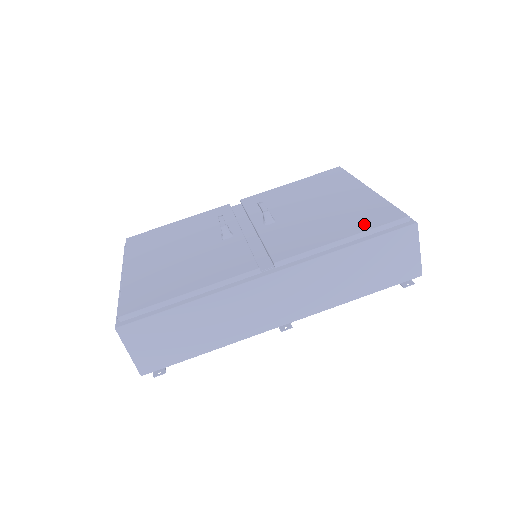
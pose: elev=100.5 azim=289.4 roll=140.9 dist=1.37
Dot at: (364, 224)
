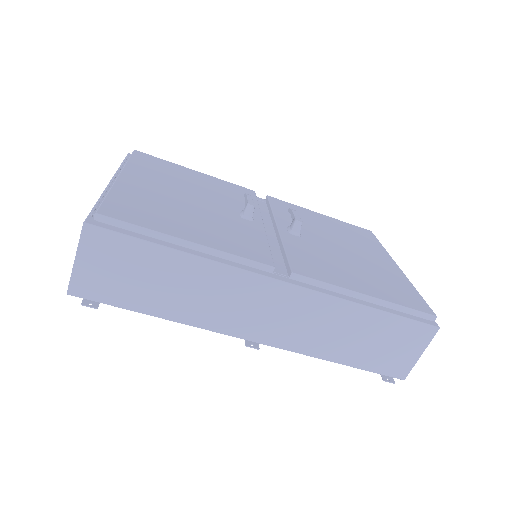
Dot at: (392, 295)
